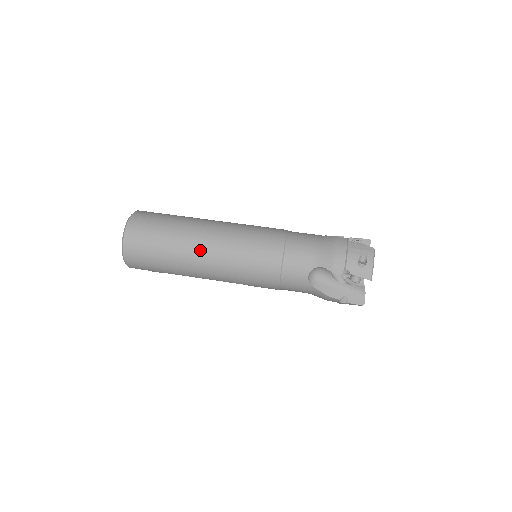
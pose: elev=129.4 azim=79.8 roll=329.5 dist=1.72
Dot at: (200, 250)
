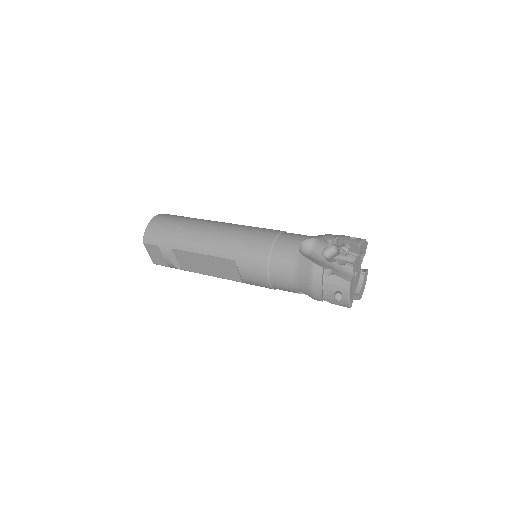
Dot at: (212, 224)
